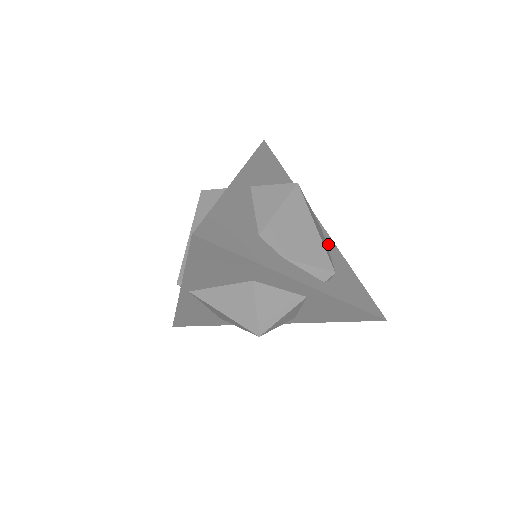
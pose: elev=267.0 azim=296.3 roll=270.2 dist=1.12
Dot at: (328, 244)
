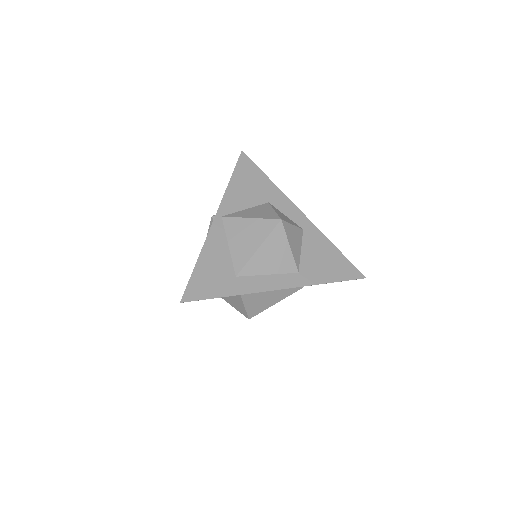
Dot at: occluded
